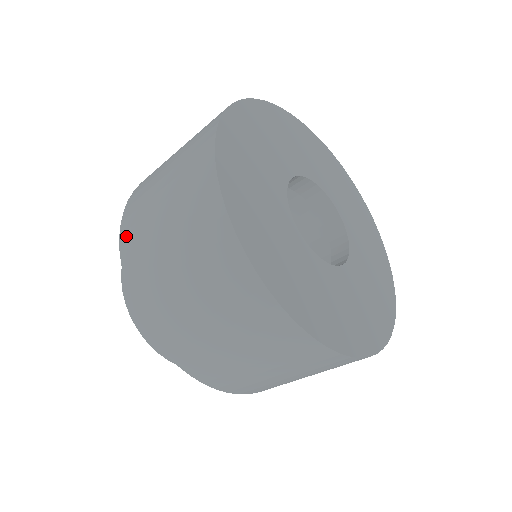
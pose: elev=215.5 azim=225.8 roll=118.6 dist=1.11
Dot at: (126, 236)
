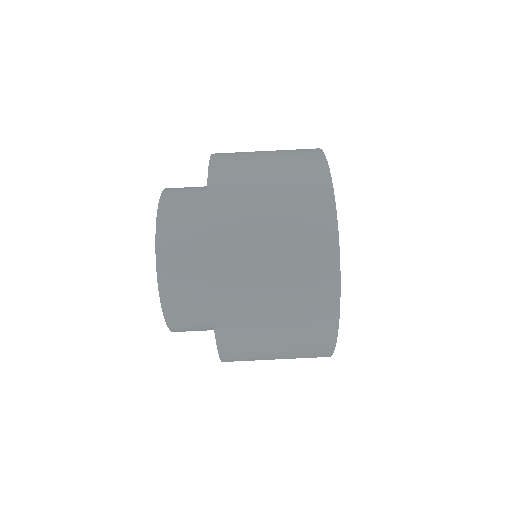
Dot at: occluded
